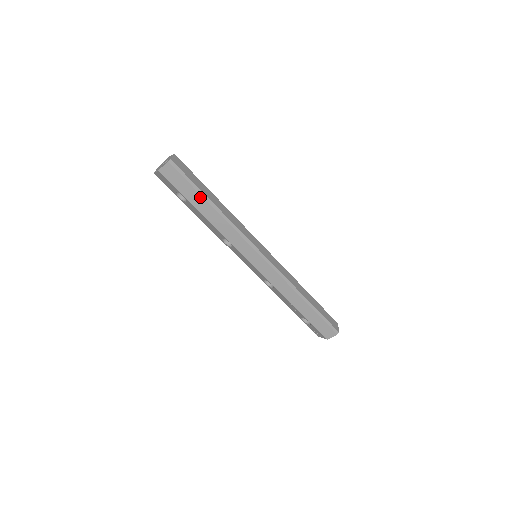
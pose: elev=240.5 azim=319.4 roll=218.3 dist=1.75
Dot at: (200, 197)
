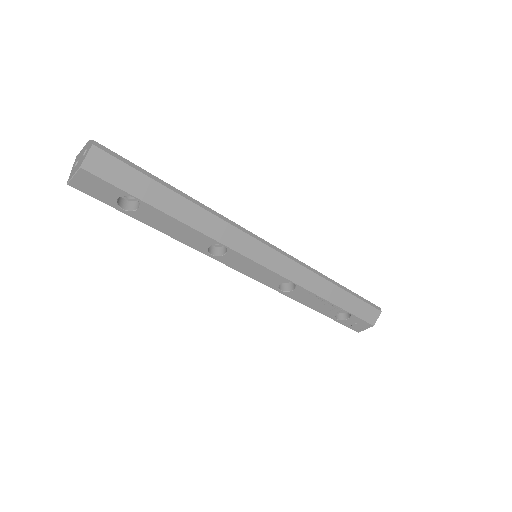
Dot at: (160, 188)
